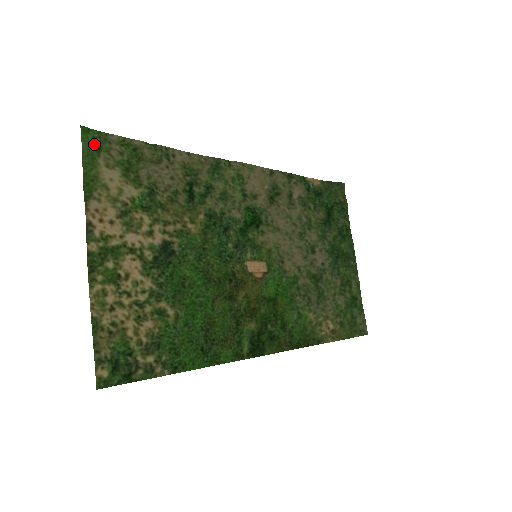
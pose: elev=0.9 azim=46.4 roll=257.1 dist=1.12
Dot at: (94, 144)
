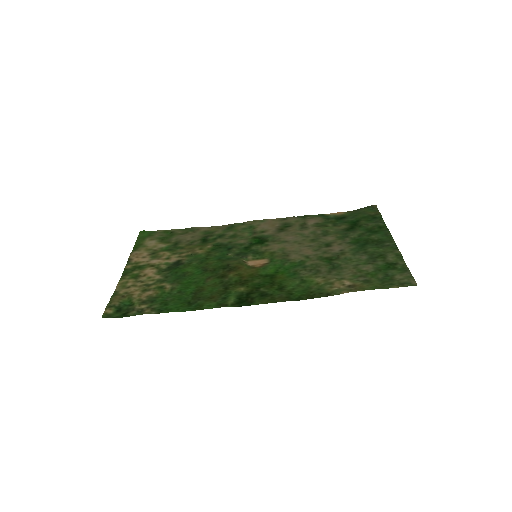
Dot at: (146, 235)
